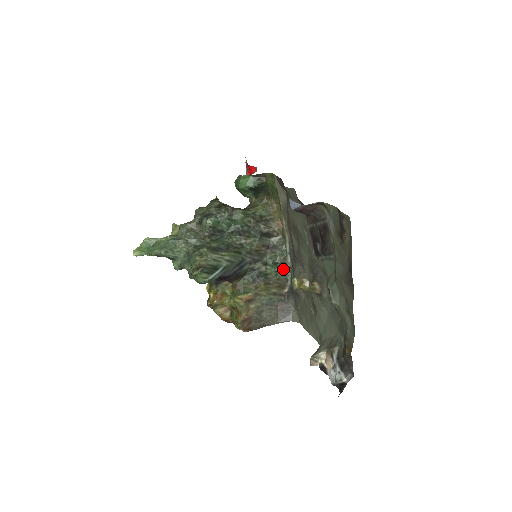
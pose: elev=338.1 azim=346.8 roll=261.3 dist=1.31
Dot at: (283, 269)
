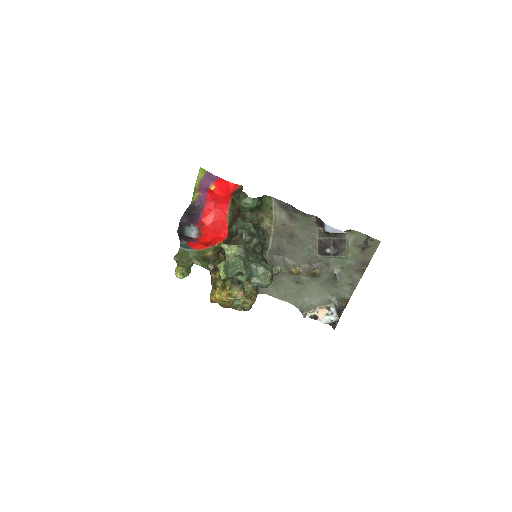
Dot at: occluded
